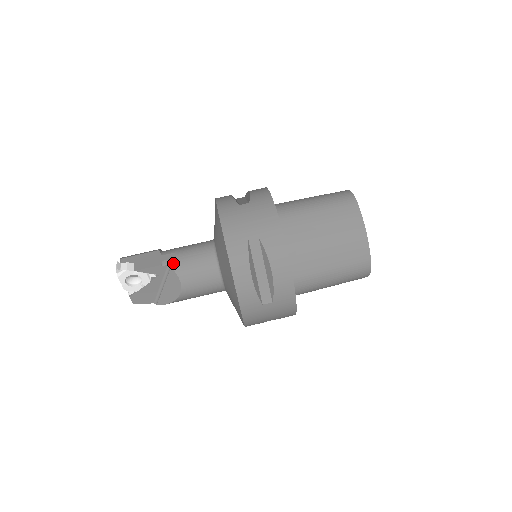
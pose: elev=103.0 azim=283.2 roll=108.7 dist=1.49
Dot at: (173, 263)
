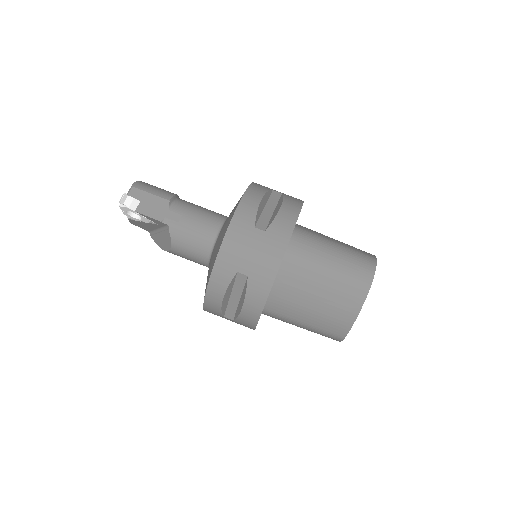
Dot at: (173, 226)
